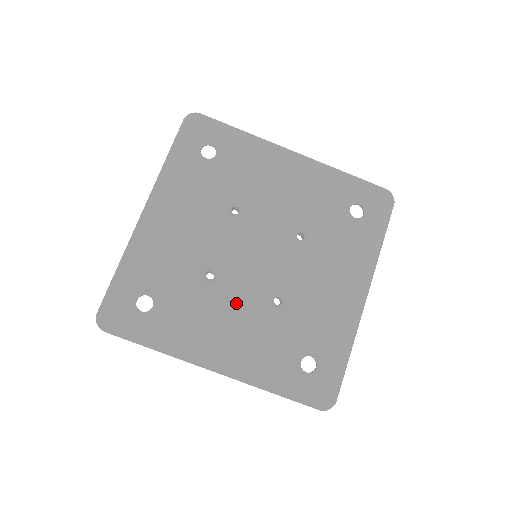
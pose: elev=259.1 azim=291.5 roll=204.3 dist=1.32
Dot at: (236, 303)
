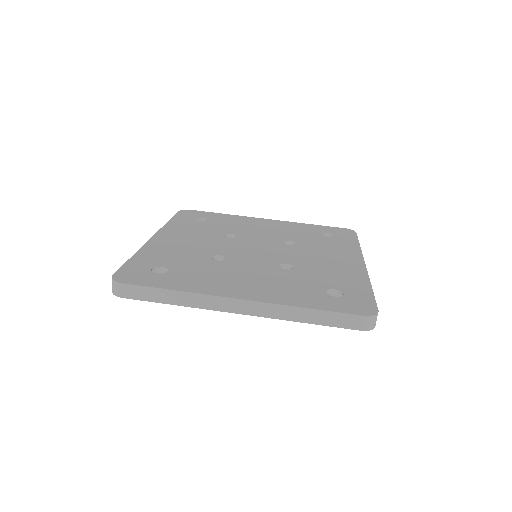
Dot at: (247, 268)
